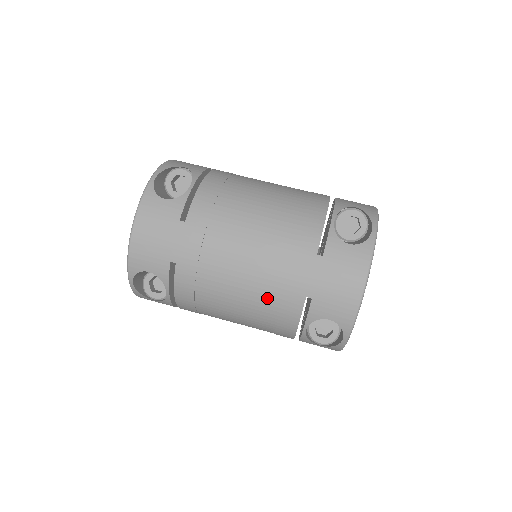
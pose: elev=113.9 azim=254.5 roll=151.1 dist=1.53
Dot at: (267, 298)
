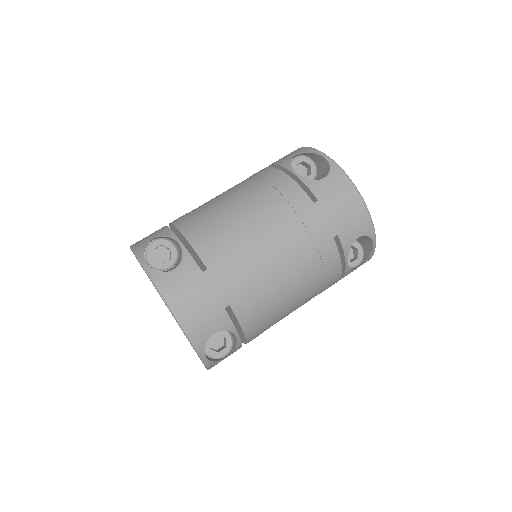
Dot at: (310, 264)
